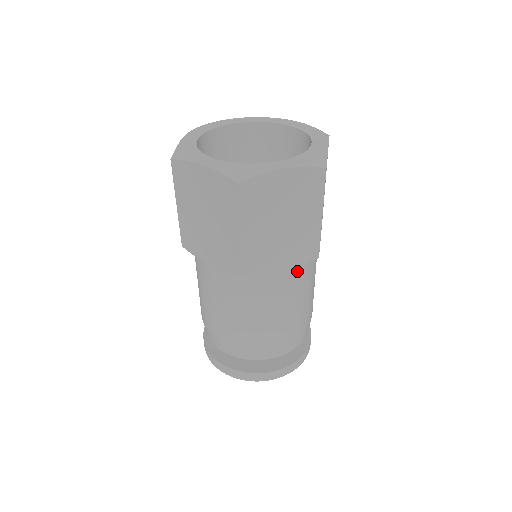
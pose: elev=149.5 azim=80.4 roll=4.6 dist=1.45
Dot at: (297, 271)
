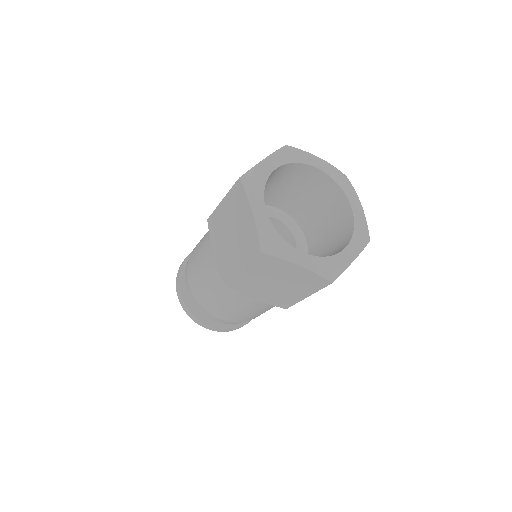
Dot at: occluded
